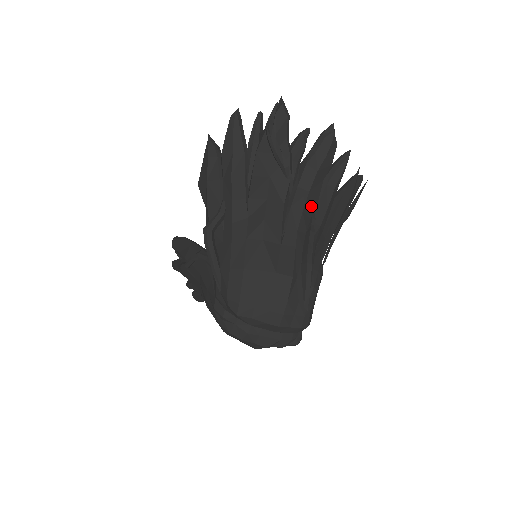
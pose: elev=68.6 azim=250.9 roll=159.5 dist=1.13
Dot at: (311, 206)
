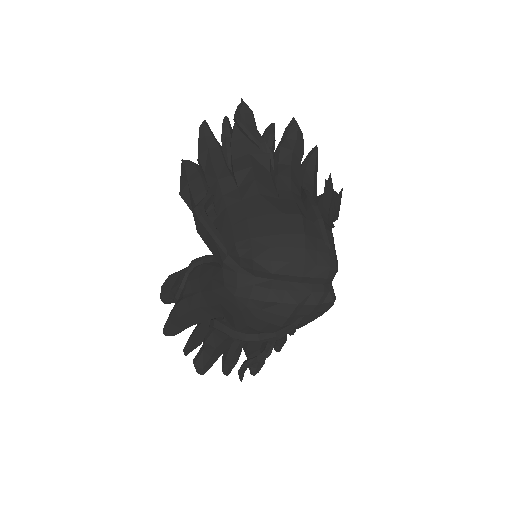
Dot at: (297, 178)
